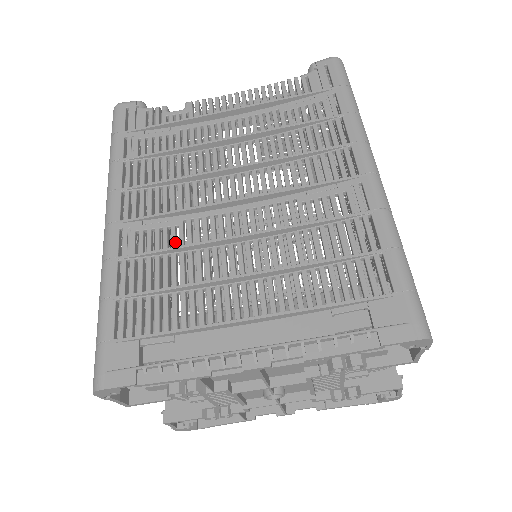
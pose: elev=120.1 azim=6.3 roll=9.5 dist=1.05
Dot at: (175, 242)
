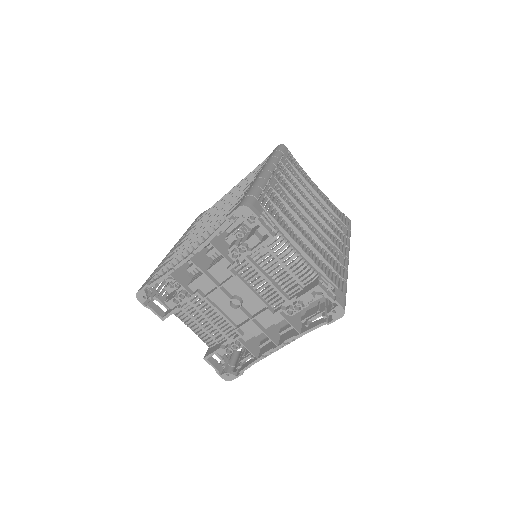
Dot at: occluded
